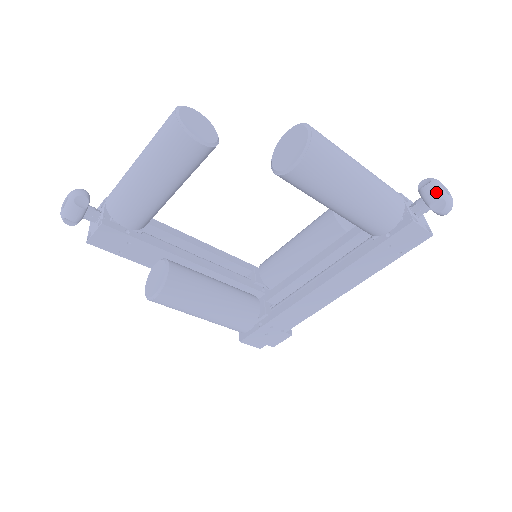
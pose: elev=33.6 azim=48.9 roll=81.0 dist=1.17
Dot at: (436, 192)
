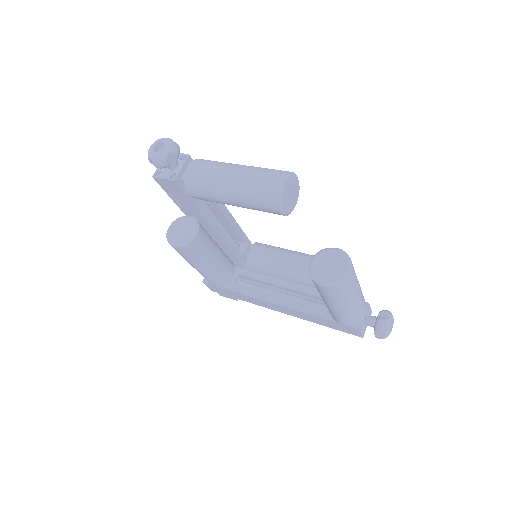
Dot at: (385, 328)
